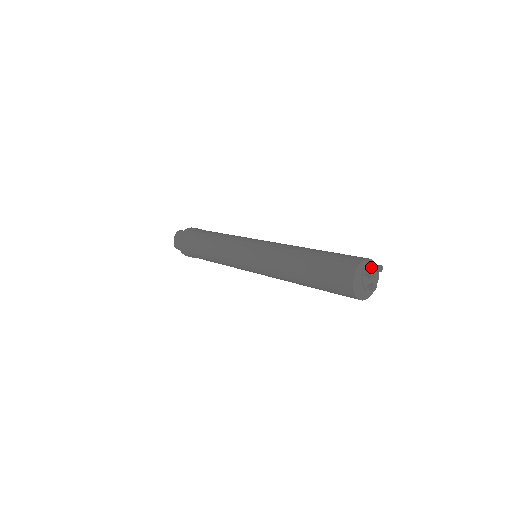
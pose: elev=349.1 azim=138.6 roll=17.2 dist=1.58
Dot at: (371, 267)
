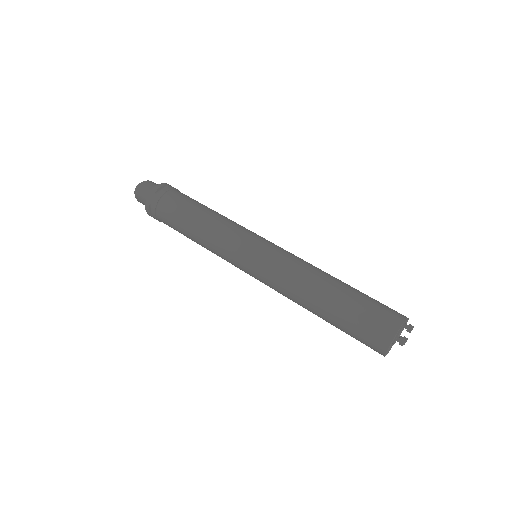
Dot at: (401, 330)
